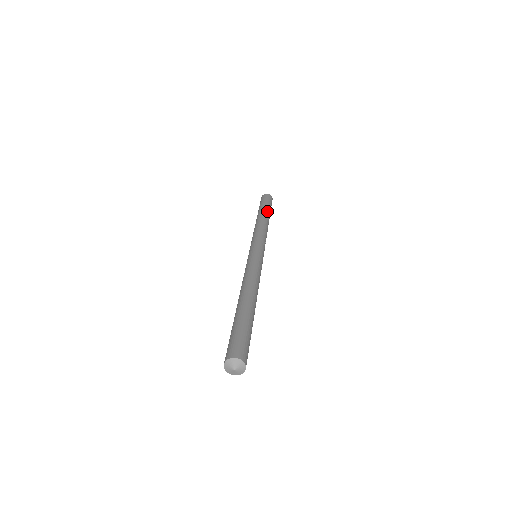
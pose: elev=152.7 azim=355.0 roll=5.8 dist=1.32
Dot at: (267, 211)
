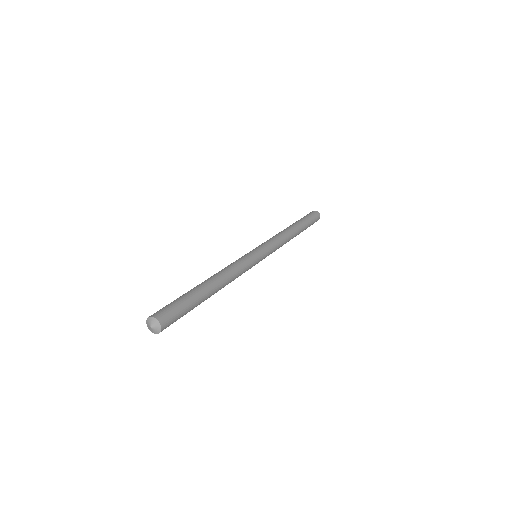
Dot at: (296, 222)
